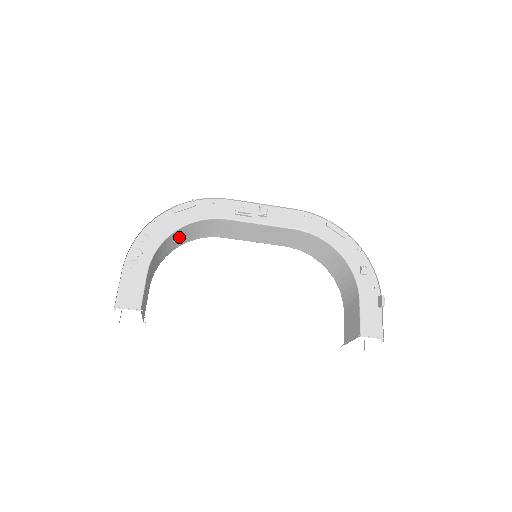
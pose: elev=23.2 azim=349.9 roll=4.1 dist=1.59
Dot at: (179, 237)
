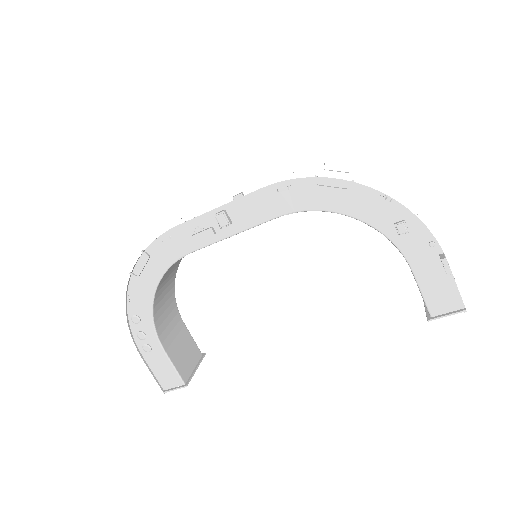
Dot at: (166, 280)
